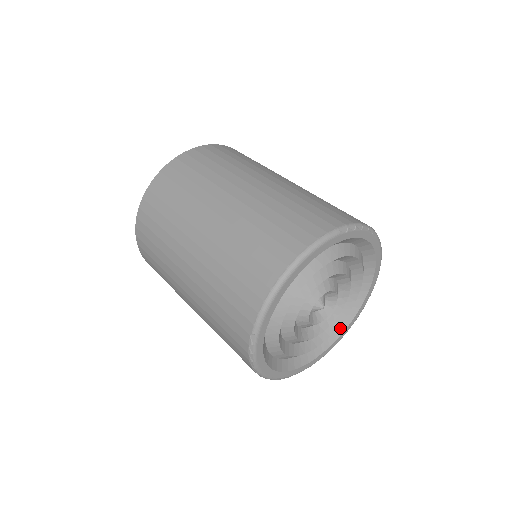
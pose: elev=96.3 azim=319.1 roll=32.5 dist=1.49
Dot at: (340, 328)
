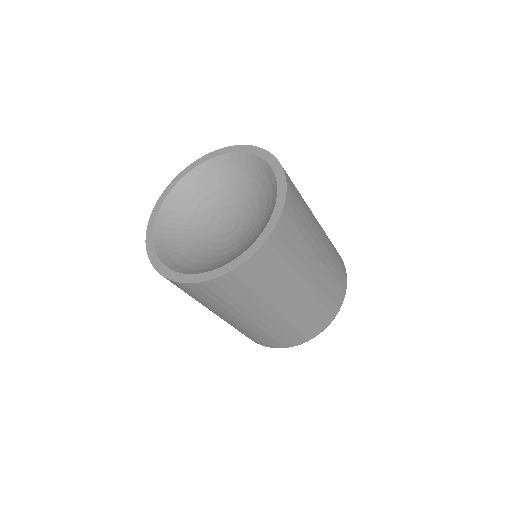
Dot at: occluded
